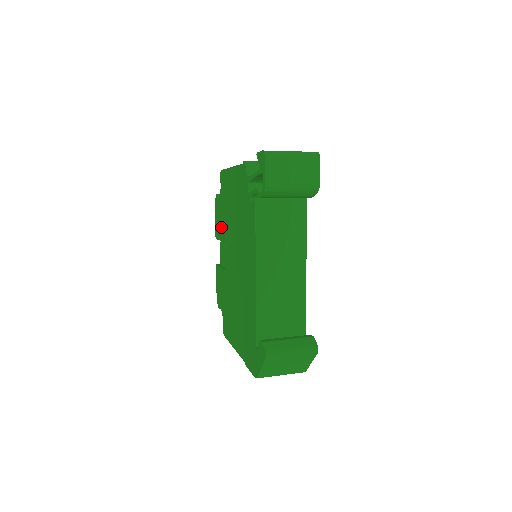
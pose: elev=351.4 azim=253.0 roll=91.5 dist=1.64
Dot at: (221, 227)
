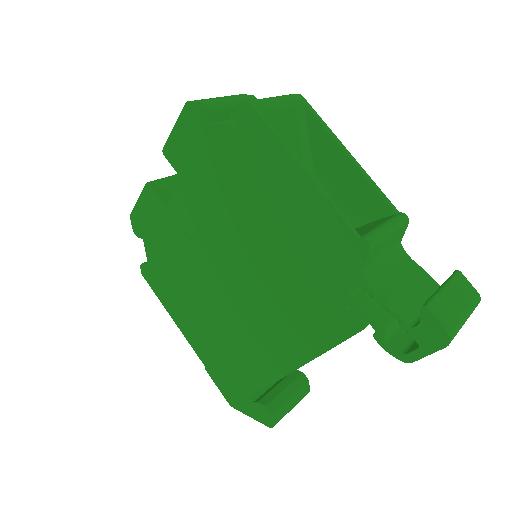
Dot at: (200, 176)
